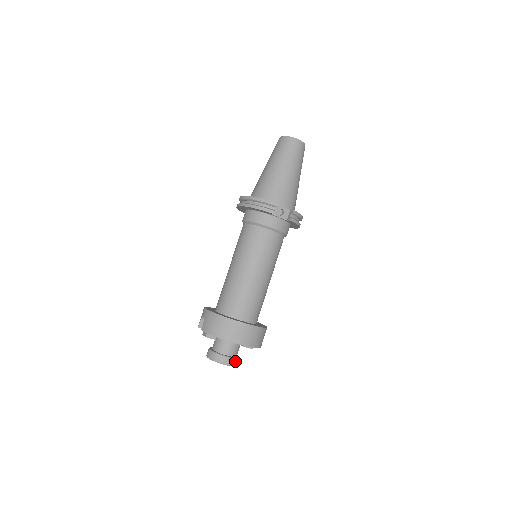
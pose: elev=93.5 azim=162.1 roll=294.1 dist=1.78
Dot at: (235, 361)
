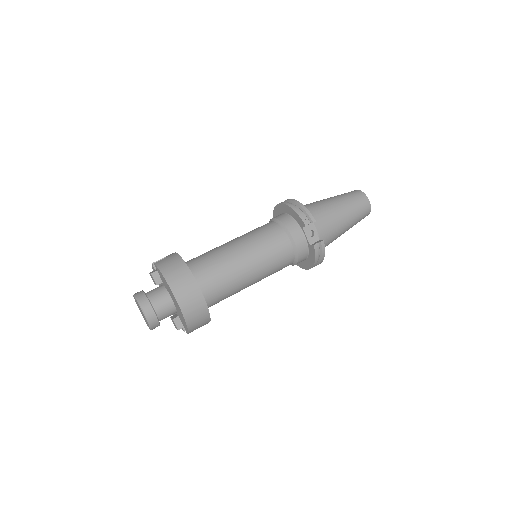
Dot at: (155, 320)
